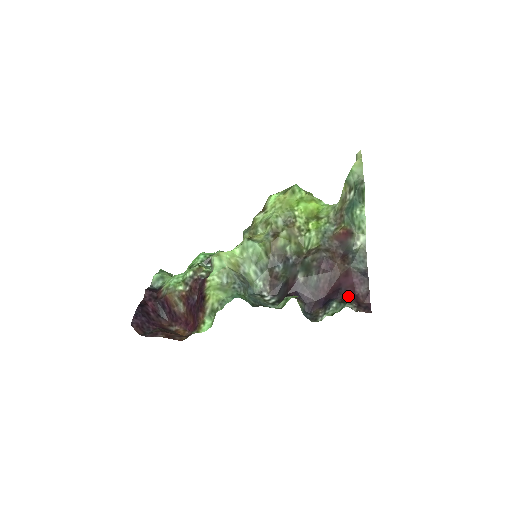
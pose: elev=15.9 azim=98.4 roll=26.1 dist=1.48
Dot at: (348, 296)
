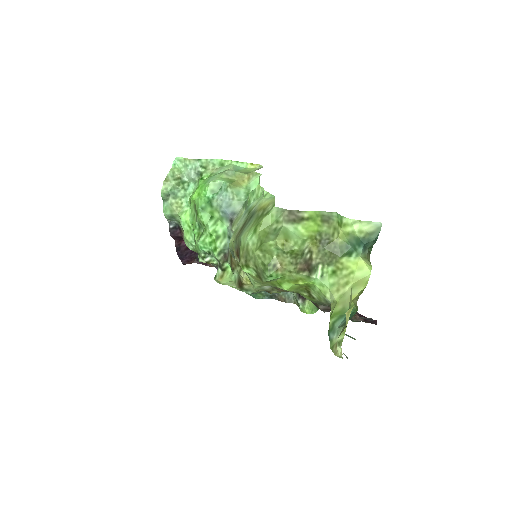
Dot at: (356, 312)
